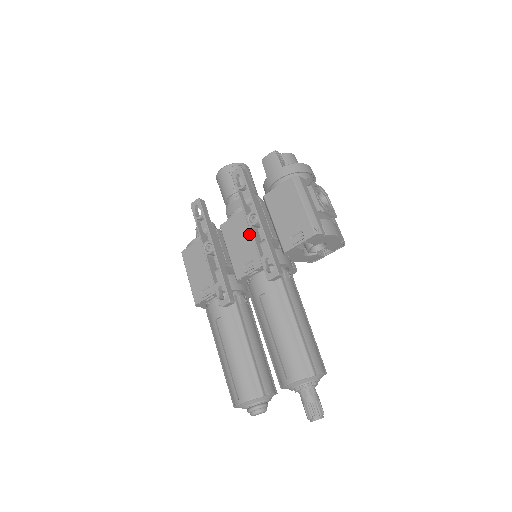
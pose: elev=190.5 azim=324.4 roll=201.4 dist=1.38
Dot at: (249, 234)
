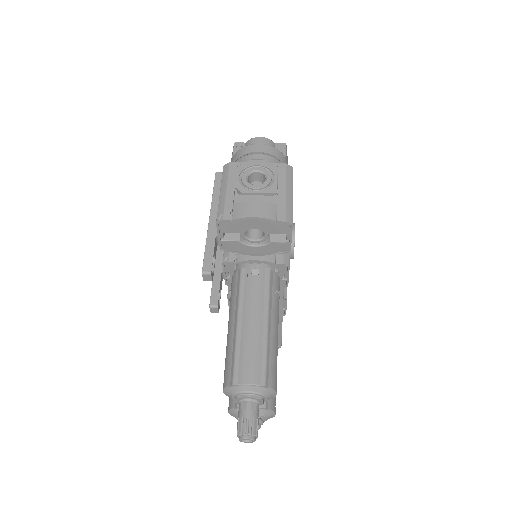
Dot at: occluded
